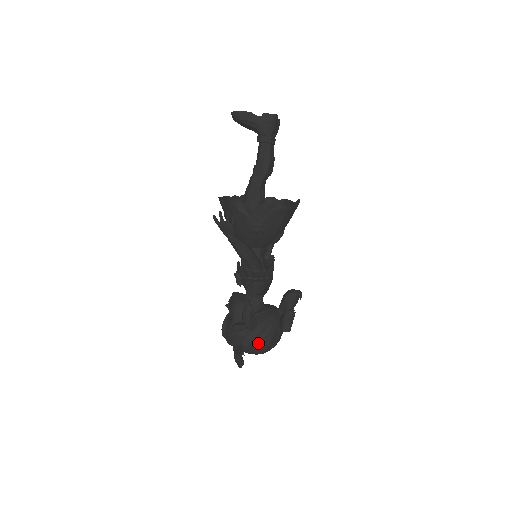
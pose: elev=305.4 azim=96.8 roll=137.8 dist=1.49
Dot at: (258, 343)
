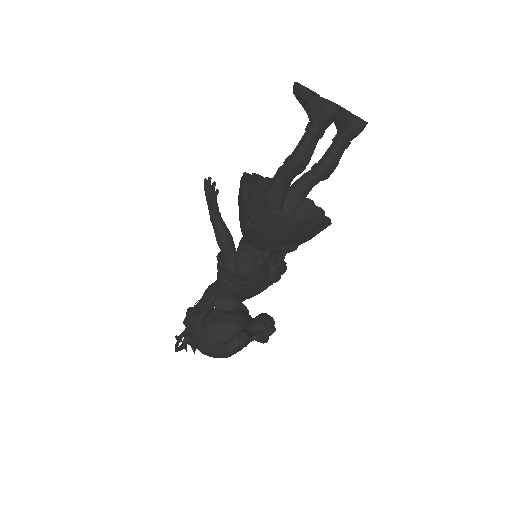
Dot at: (200, 340)
